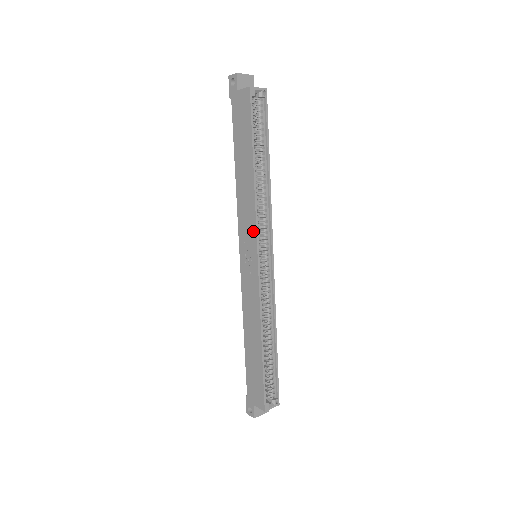
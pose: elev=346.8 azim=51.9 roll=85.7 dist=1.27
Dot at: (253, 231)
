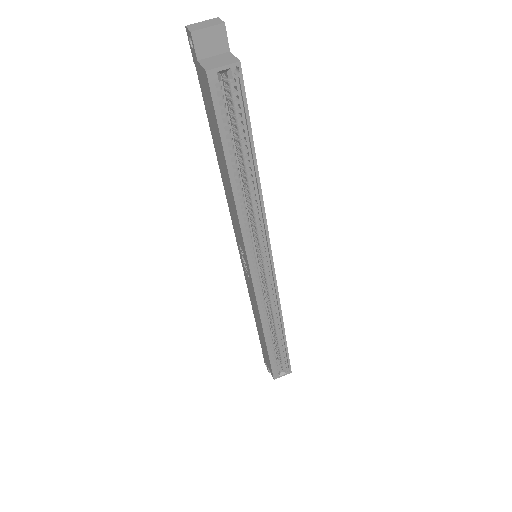
Dot at: (242, 244)
